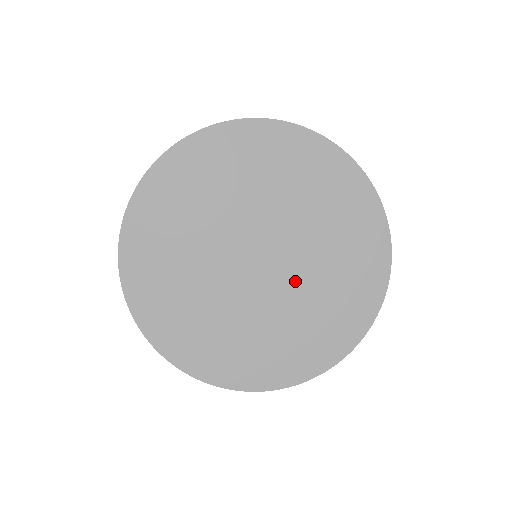
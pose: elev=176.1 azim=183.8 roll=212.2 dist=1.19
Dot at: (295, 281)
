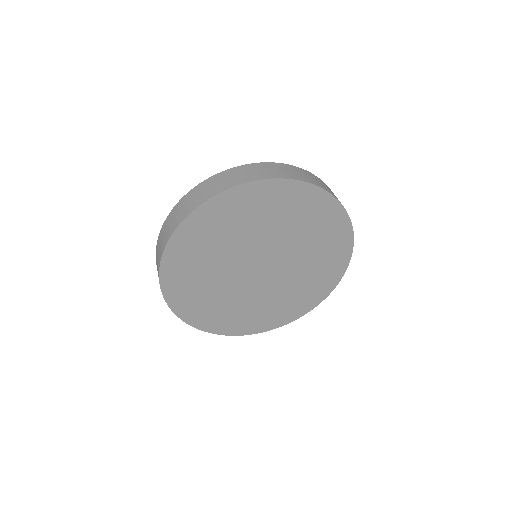
Dot at: (290, 268)
